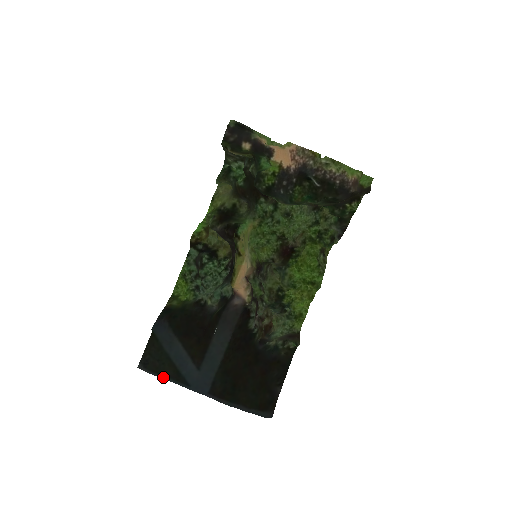
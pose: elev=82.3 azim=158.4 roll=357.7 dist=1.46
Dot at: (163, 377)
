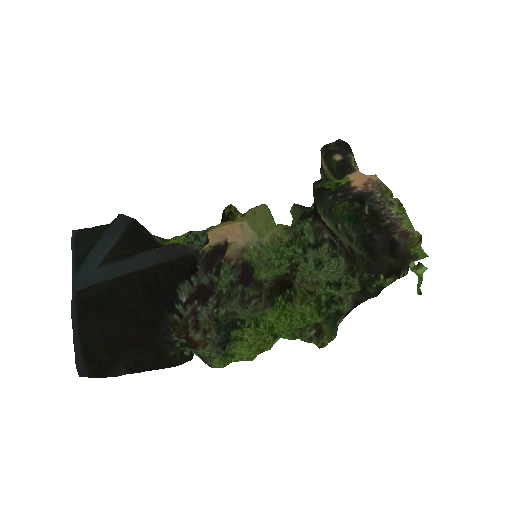
Dot at: (74, 250)
